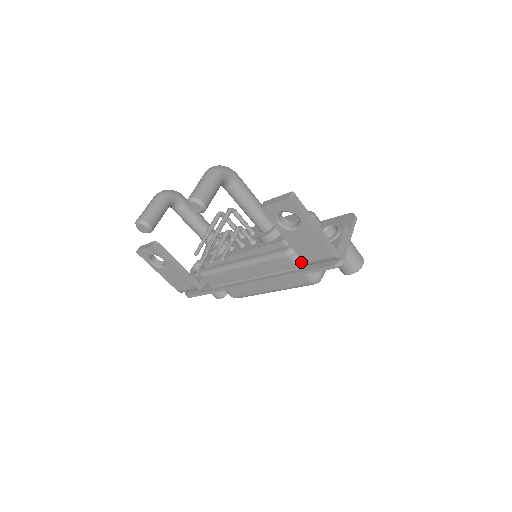
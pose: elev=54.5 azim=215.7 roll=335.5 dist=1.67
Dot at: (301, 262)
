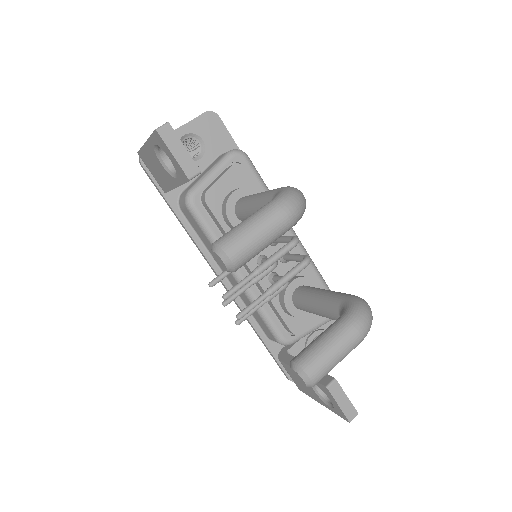
Dot at: occluded
